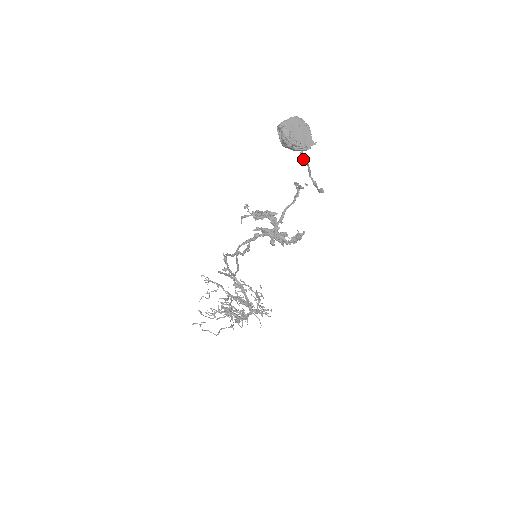
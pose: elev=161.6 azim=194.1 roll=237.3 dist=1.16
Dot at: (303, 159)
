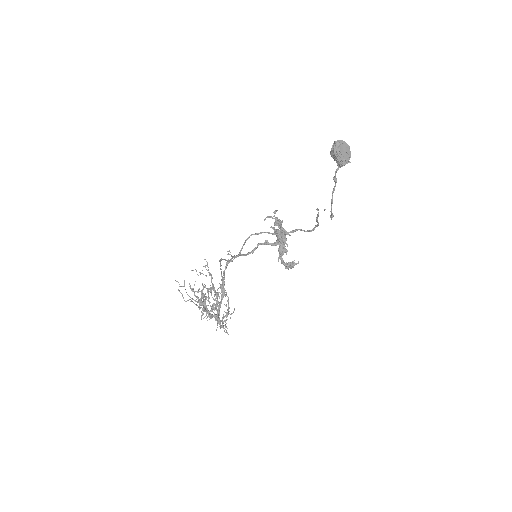
Dot at: (335, 176)
